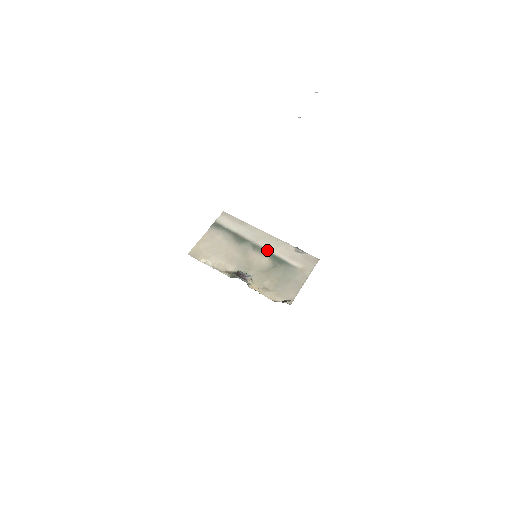
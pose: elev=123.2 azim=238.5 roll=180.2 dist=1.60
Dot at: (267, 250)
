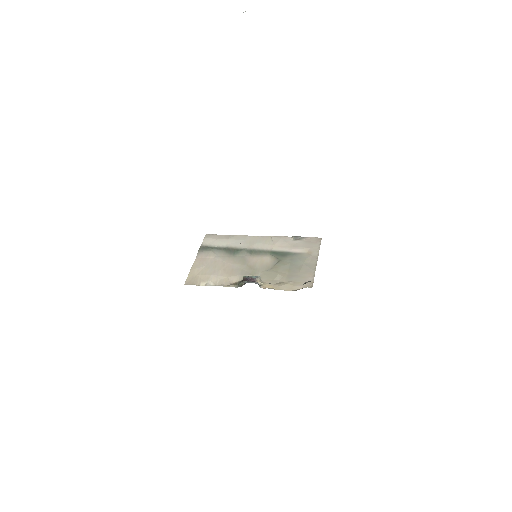
Dot at: (265, 250)
